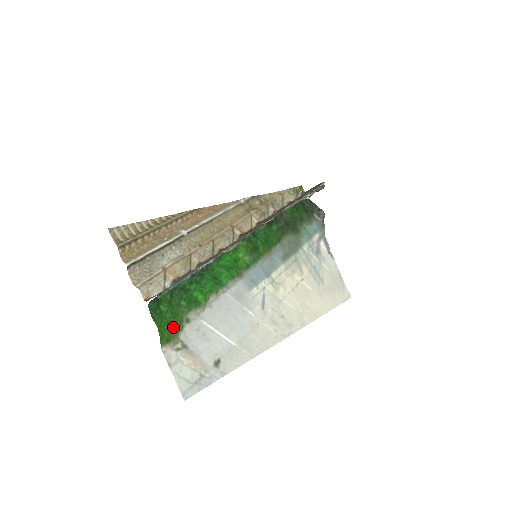
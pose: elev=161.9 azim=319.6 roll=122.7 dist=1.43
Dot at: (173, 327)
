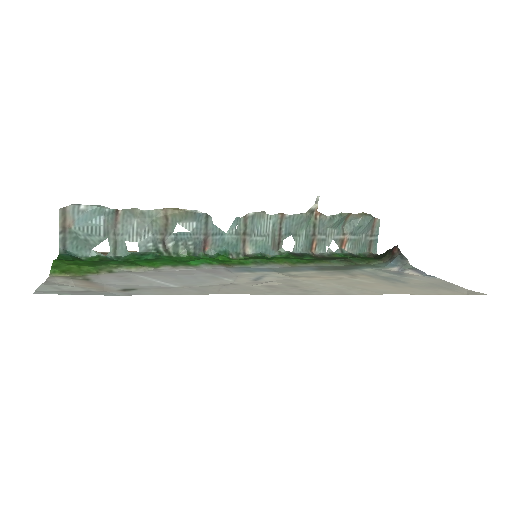
Dot at: (81, 268)
